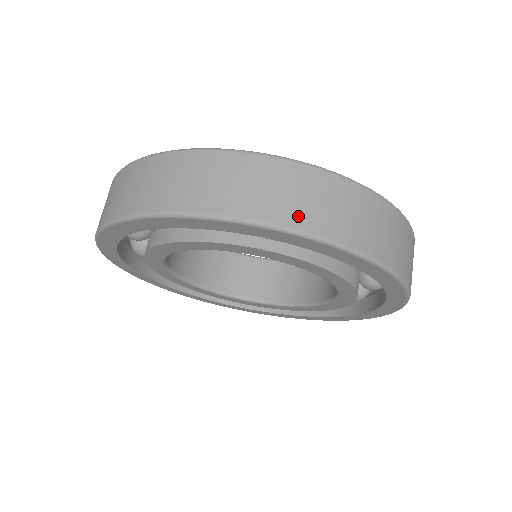
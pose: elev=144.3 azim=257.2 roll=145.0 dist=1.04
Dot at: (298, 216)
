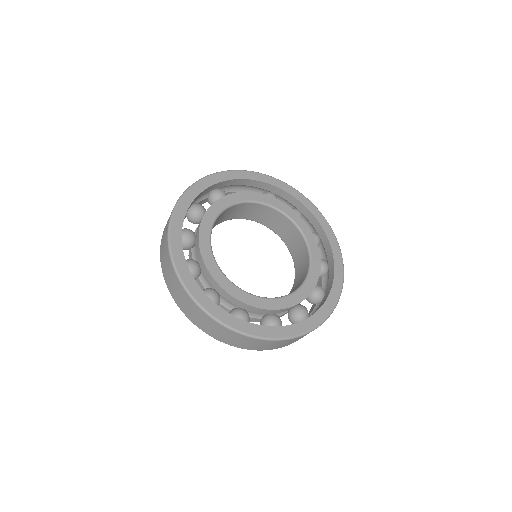
Dot at: (199, 325)
